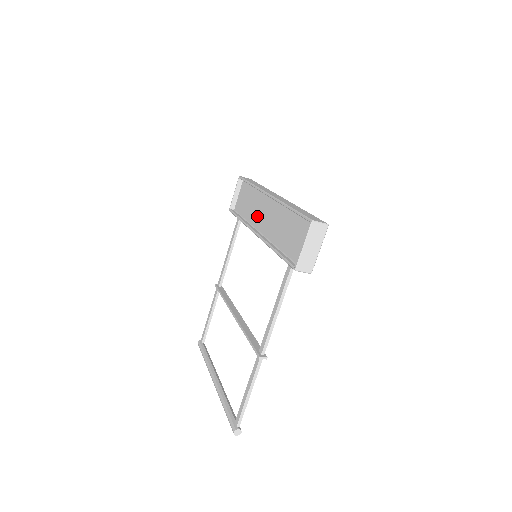
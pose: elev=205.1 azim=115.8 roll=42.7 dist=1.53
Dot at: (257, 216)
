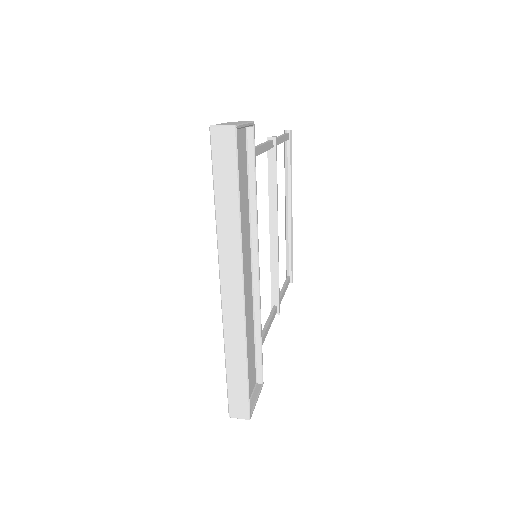
Dot at: occluded
